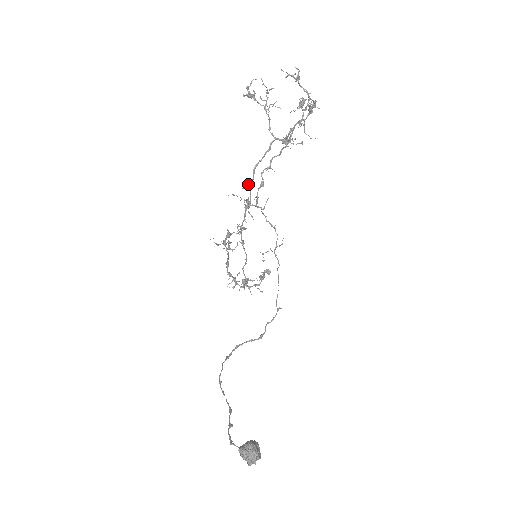
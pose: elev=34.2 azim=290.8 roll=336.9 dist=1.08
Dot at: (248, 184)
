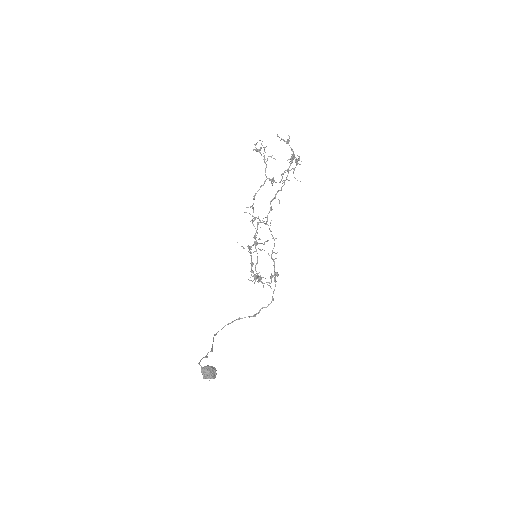
Dot at: (251, 206)
